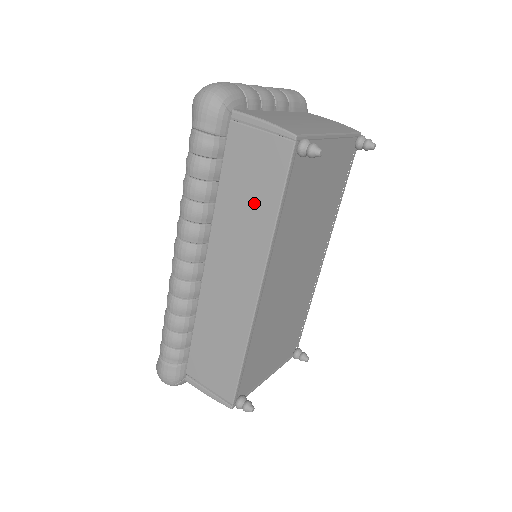
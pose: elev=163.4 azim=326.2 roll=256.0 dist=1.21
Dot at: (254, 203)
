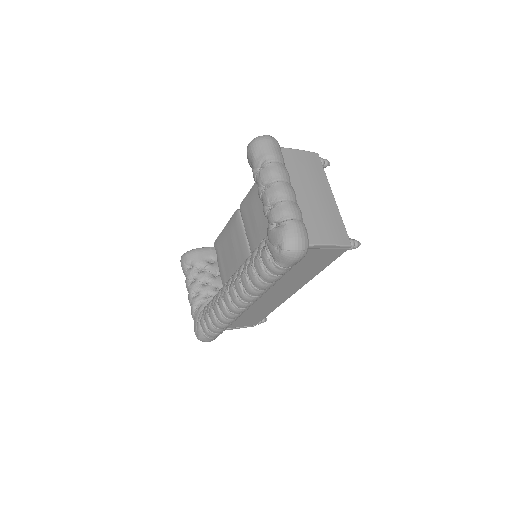
Dot at: (307, 271)
